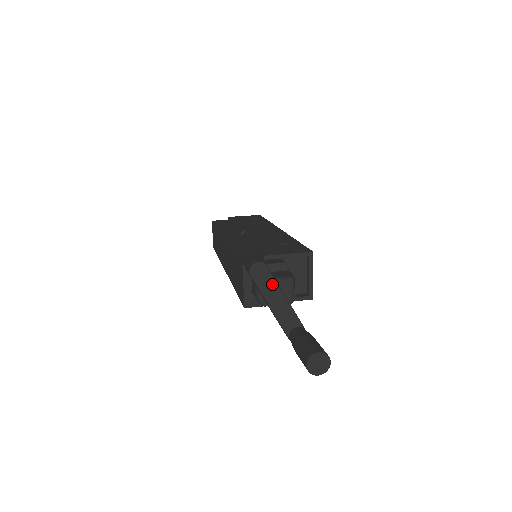
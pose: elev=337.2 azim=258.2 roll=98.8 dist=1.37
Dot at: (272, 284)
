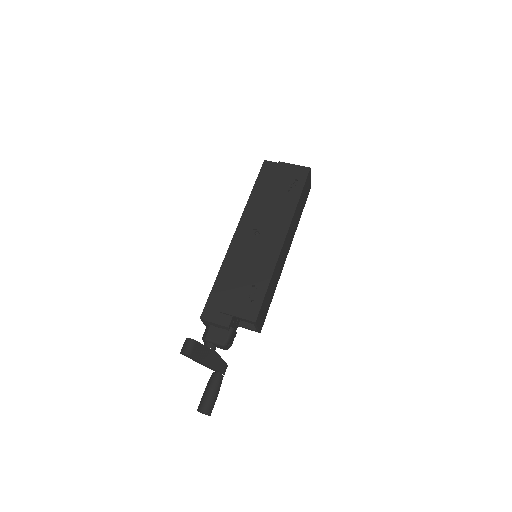
Dot at: (196, 360)
